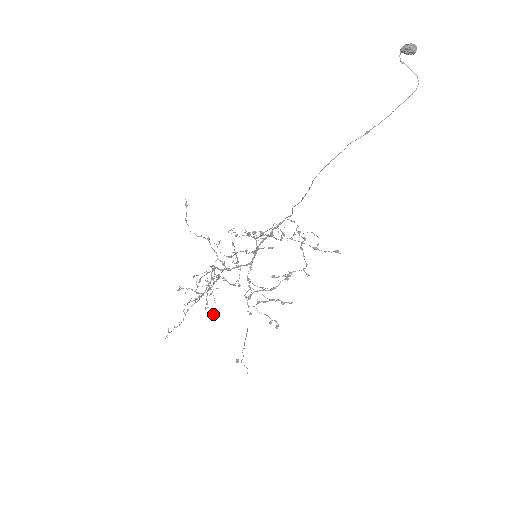
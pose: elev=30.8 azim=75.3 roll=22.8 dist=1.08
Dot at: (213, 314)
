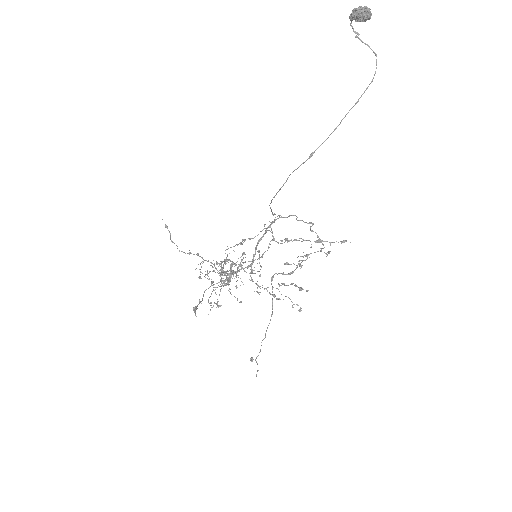
Dot at: occluded
